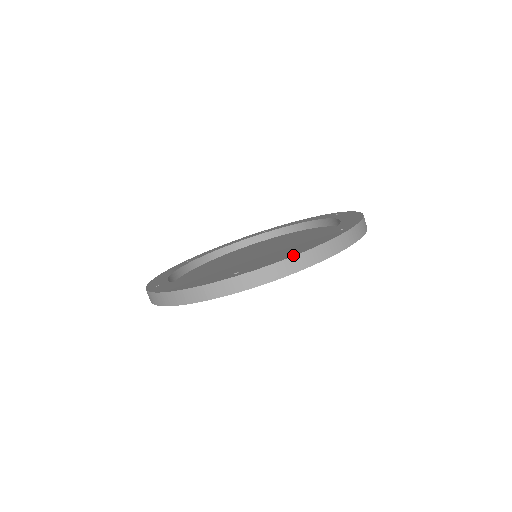
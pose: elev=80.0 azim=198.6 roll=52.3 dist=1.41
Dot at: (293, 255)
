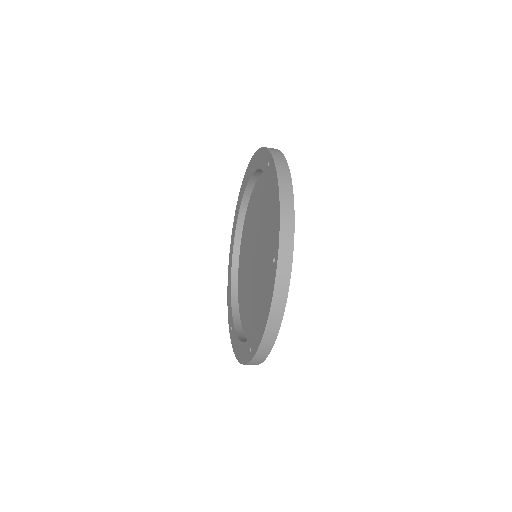
Dot at: (236, 356)
